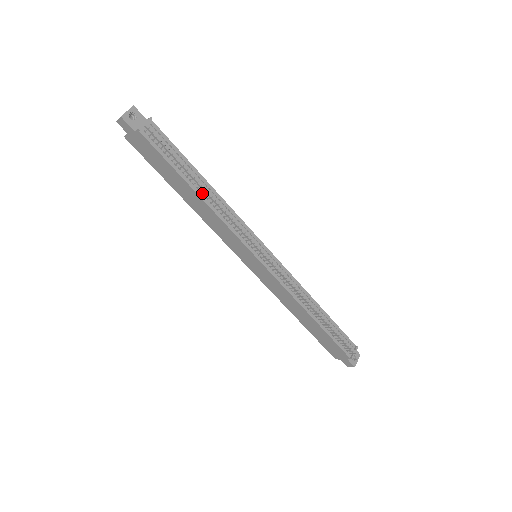
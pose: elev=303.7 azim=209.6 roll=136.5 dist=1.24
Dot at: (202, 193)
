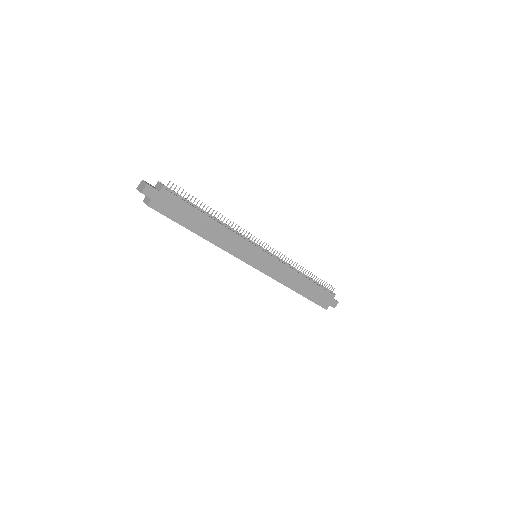
Dot at: (214, 219)
